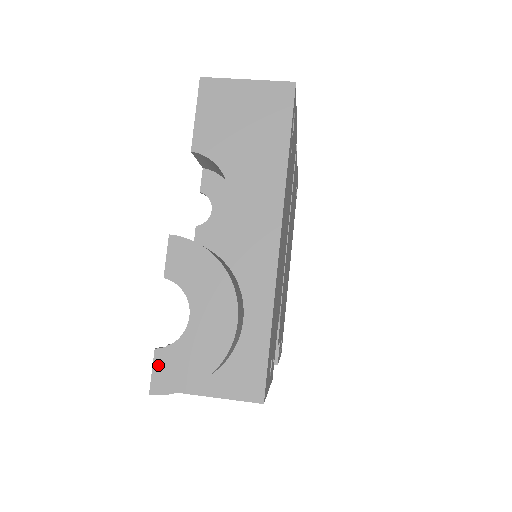
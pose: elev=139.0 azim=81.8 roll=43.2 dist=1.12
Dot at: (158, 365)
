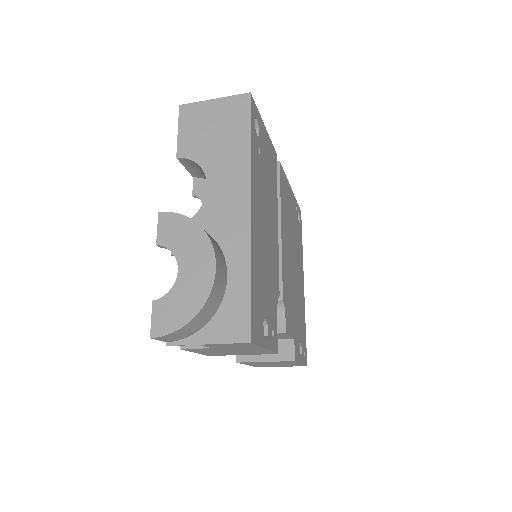
Dot at: (156, 313)
